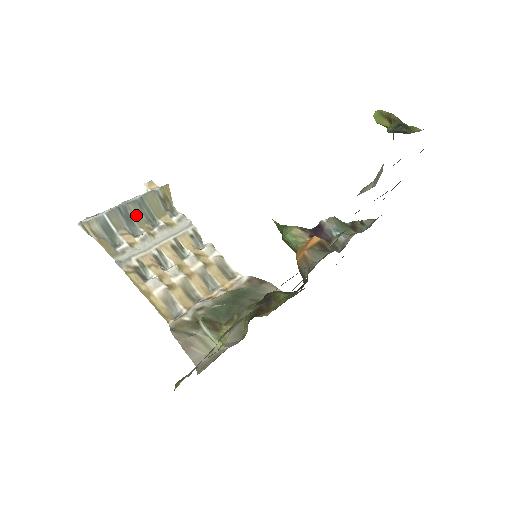
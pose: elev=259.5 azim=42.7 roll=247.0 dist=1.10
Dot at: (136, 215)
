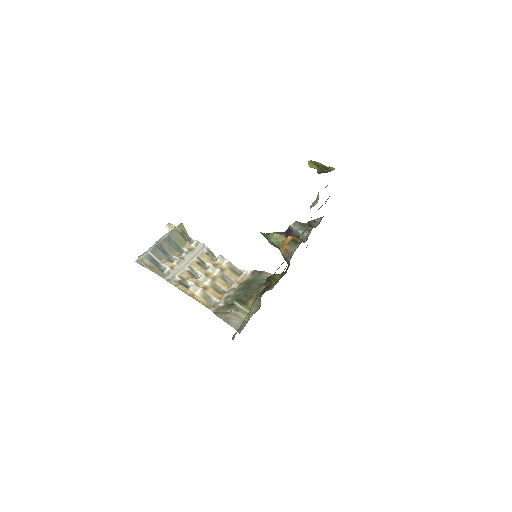
Dot at: (168, 248)
